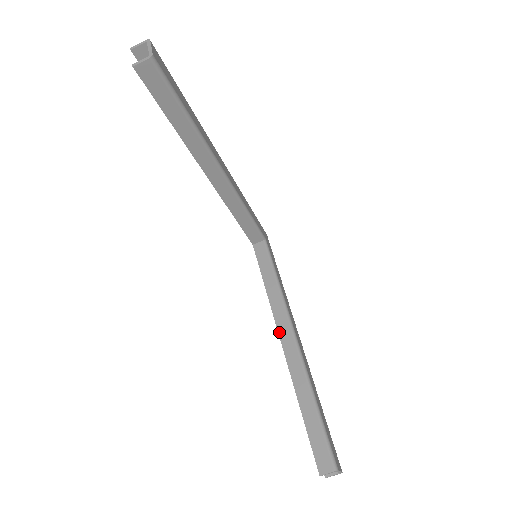
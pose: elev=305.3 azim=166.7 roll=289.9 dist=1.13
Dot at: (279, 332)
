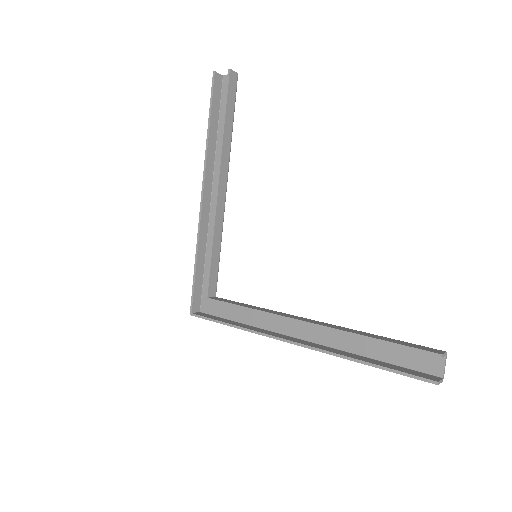
Dot at: (295, 318)
